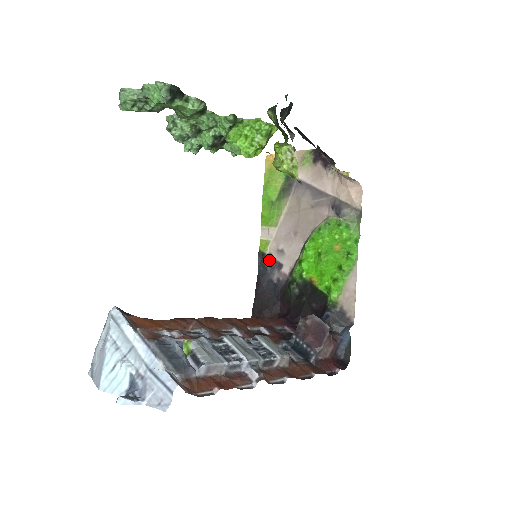
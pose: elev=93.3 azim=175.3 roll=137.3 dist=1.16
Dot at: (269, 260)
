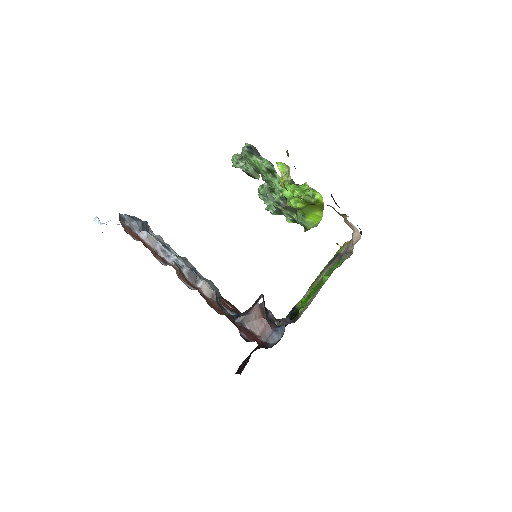
Dot at: occluded
